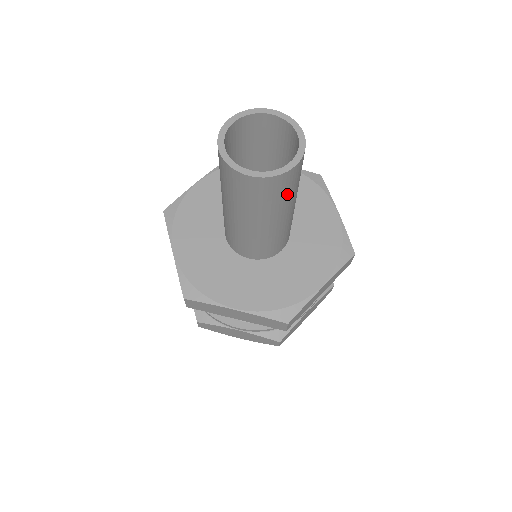
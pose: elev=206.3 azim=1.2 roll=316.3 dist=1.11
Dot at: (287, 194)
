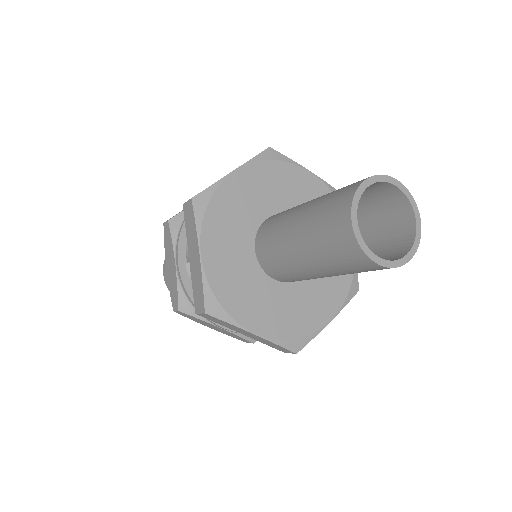
Dot at: (389, 232)
